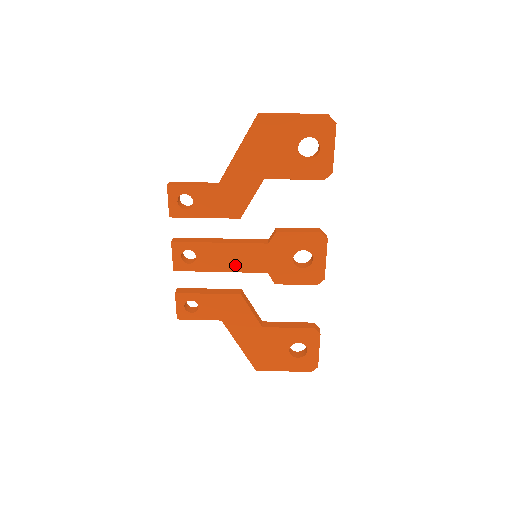
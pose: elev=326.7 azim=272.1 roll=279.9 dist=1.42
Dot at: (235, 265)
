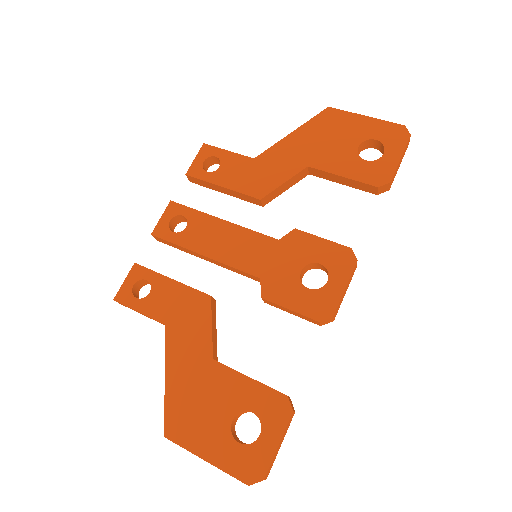
Dot at: (225, 253)
